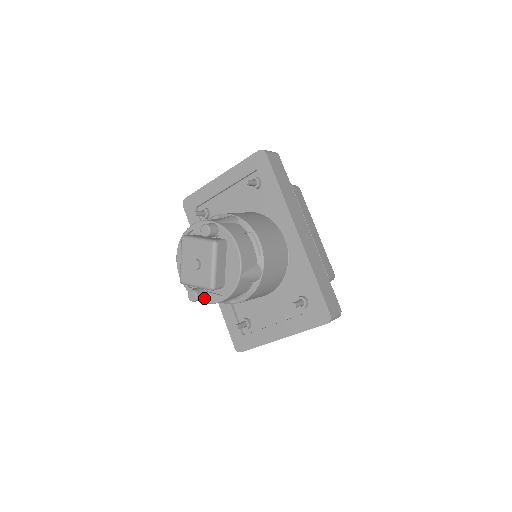
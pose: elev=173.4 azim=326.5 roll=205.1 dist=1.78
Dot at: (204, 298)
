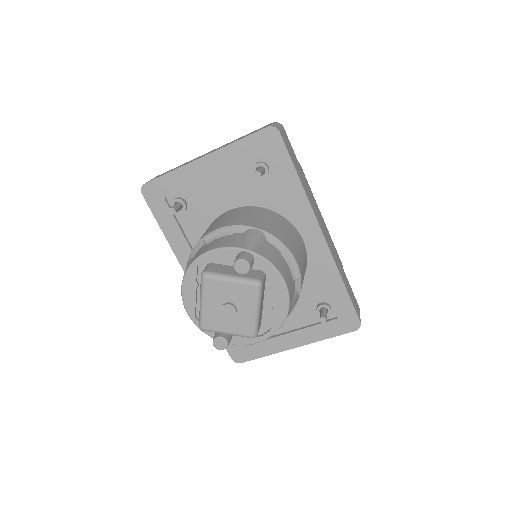
Dot at: occluded
